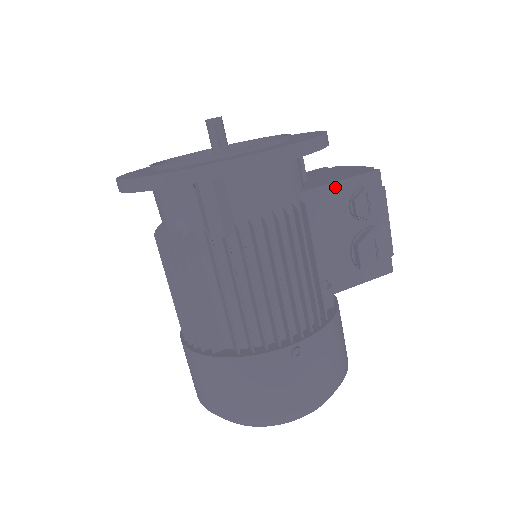
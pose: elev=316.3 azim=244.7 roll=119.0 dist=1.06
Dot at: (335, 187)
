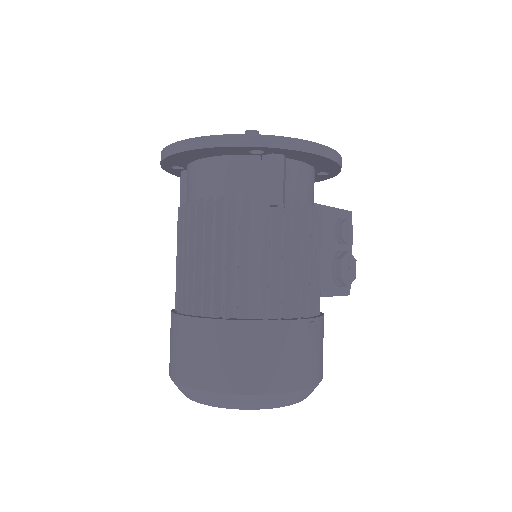
Dot at: (330, 210)
